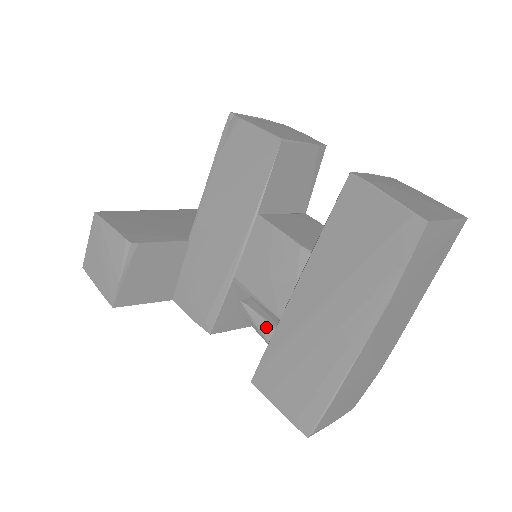
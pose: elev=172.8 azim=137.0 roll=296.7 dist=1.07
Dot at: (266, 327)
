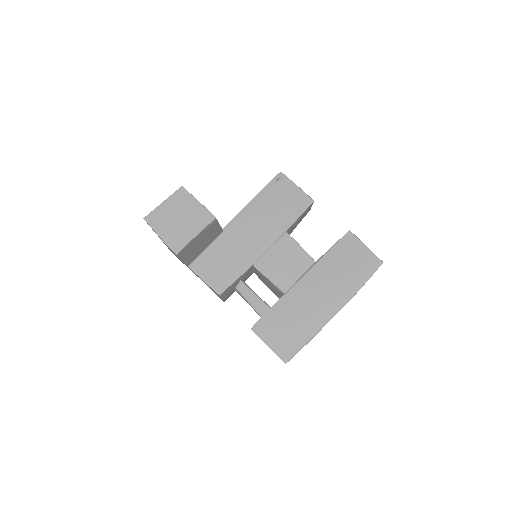
Dot at: (258, 299)
